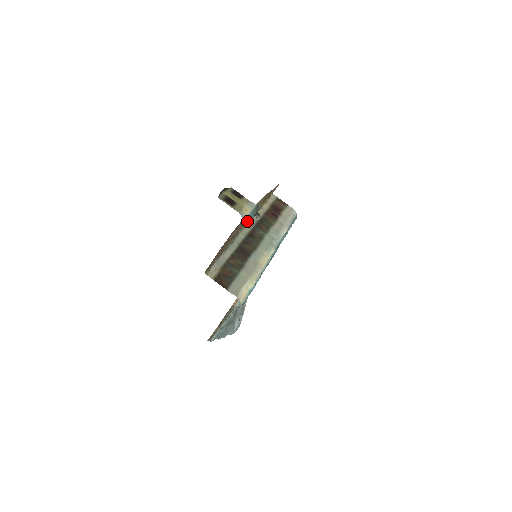
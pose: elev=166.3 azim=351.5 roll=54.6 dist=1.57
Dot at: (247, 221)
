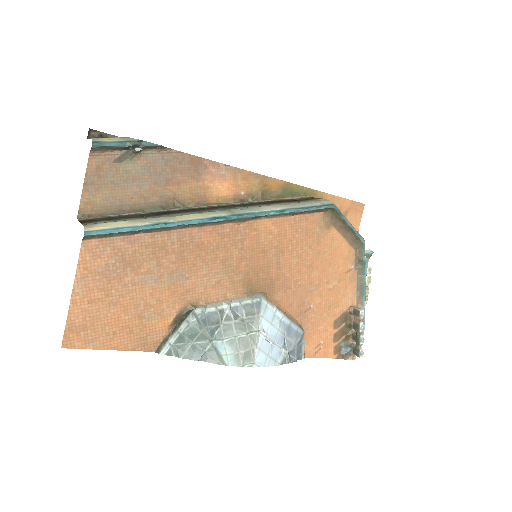
Dot at: (101, 144)
